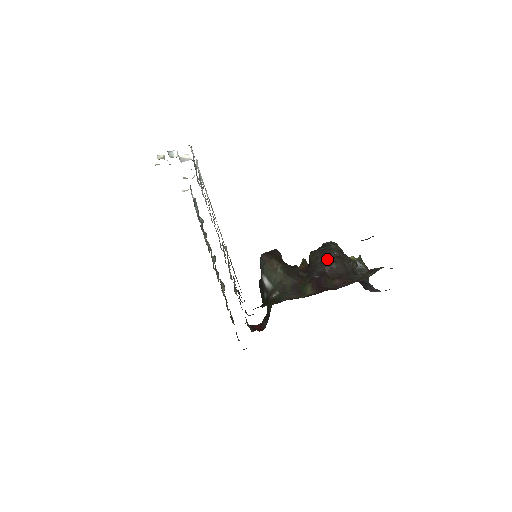
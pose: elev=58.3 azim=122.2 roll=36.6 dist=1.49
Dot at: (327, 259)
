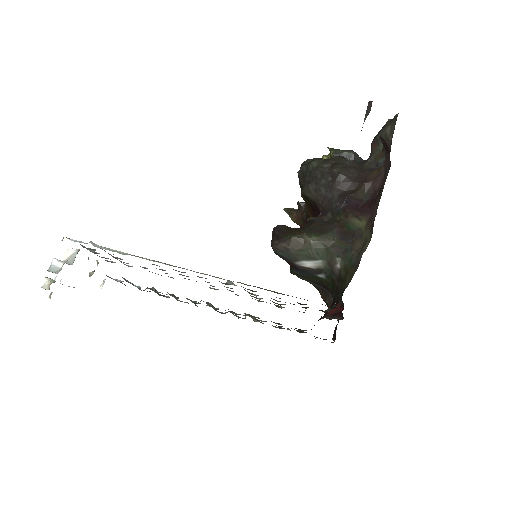
Dot at: (328, 180)
